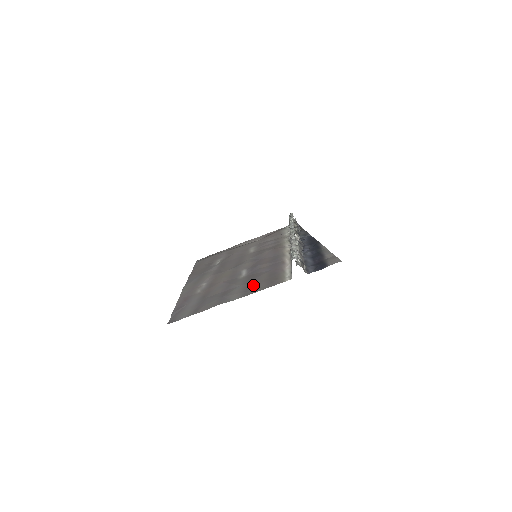
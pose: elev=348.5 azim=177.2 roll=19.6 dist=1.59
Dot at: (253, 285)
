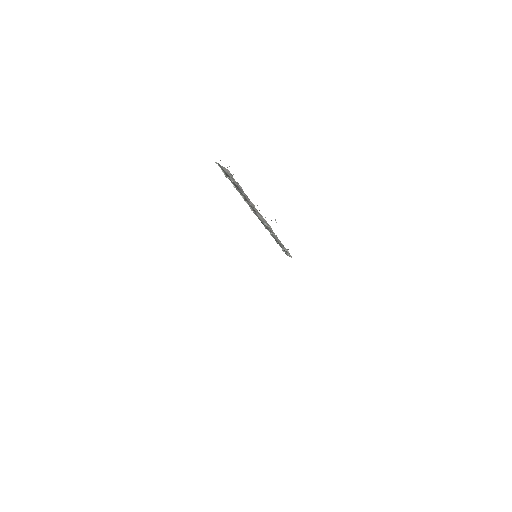
Dot at: occluded
